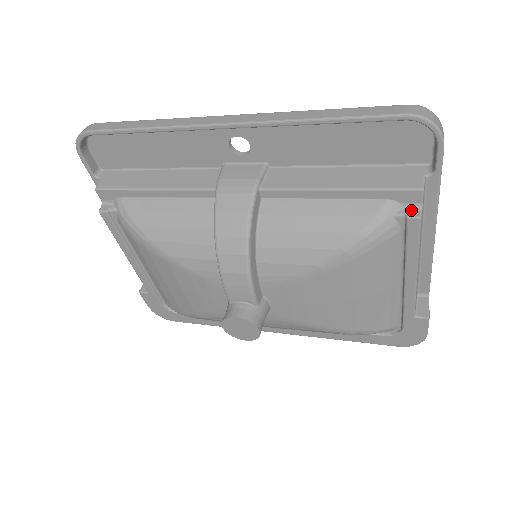
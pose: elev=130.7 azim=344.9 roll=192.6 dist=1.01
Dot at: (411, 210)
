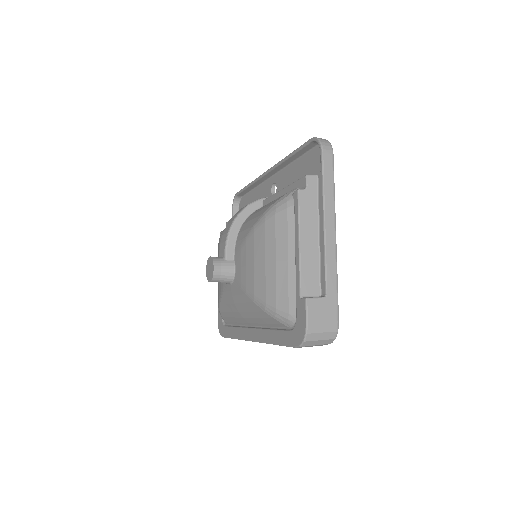
Dot at: occluded
